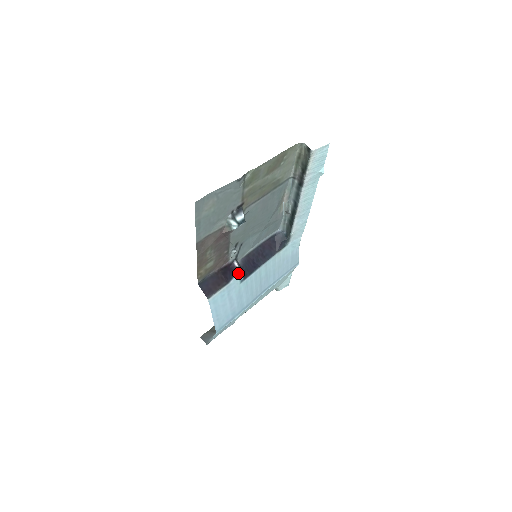
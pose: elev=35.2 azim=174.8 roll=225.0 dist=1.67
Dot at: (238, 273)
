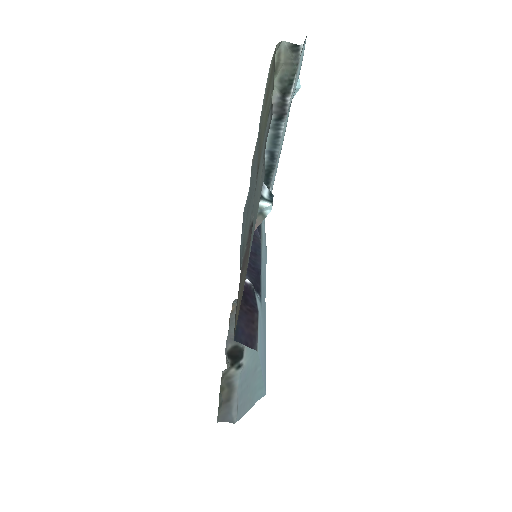
Dot at: (254, 292)
